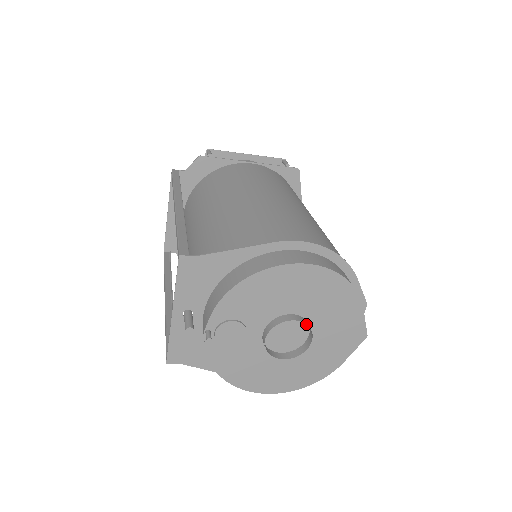
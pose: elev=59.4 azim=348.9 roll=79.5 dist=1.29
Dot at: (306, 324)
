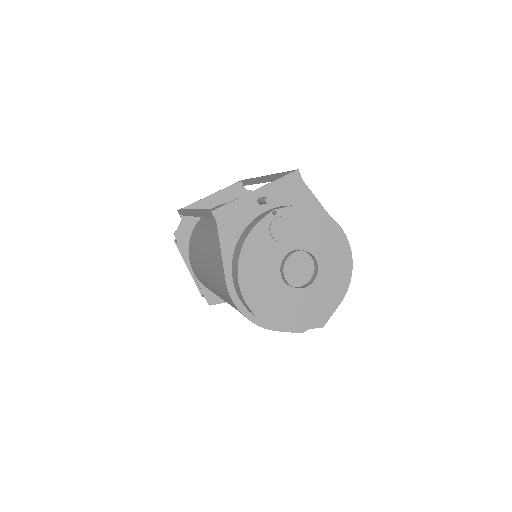
Dot at: occluded
